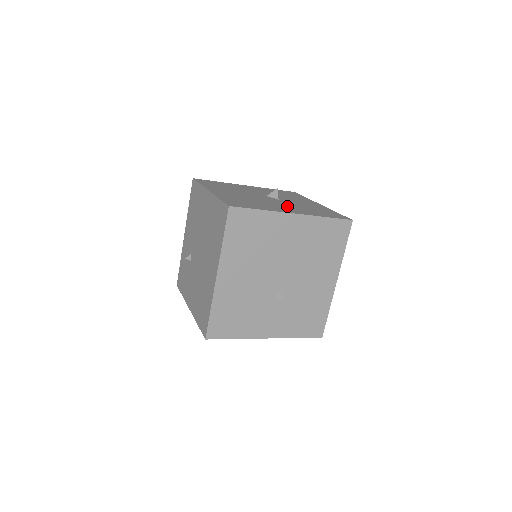
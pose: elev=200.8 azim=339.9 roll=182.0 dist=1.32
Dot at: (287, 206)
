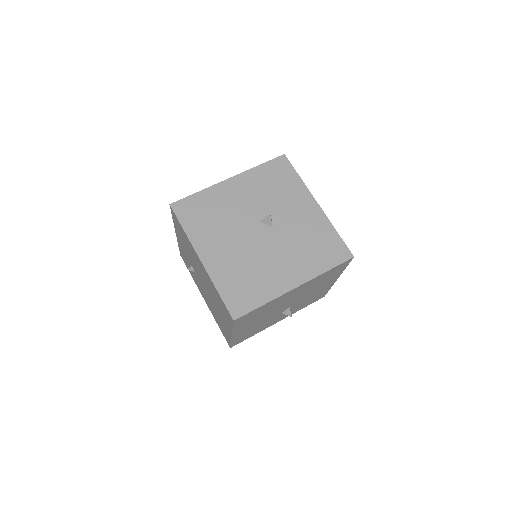
Dot at: (285, 257)
